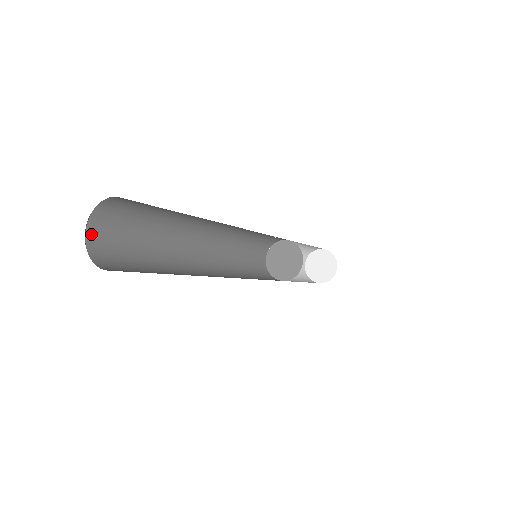
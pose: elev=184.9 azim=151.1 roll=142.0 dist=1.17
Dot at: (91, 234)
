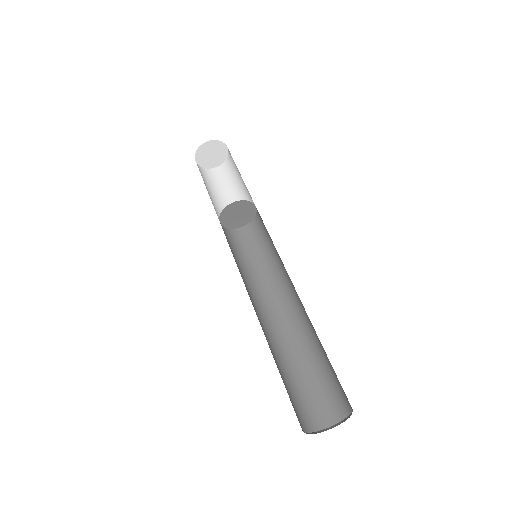
Dot at: occluded
